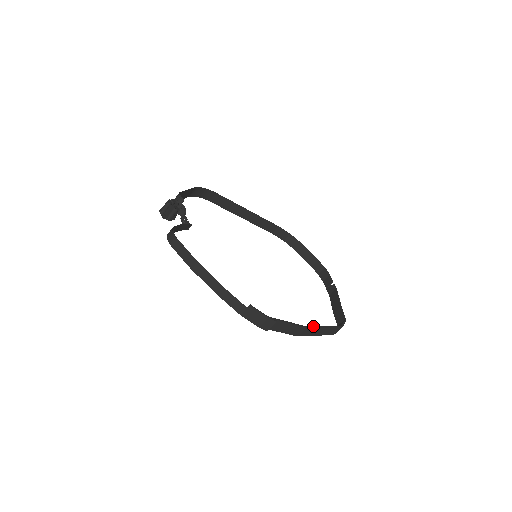
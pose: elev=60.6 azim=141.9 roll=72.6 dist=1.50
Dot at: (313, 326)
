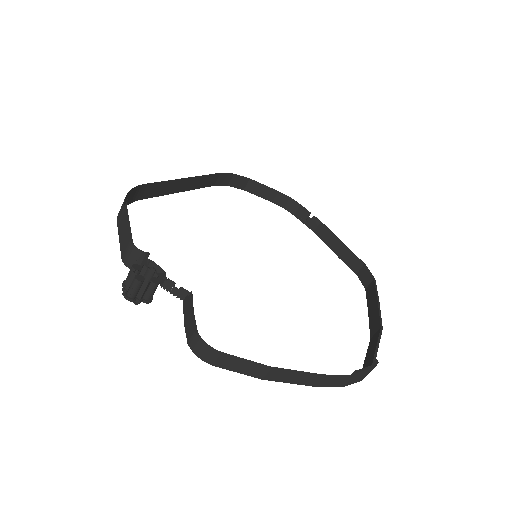
Dot at: (379, 317)
